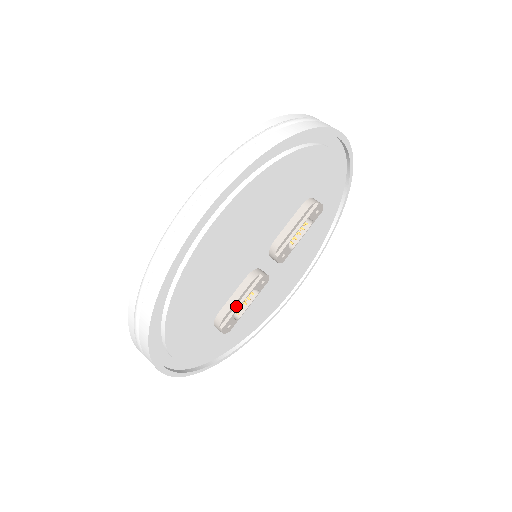
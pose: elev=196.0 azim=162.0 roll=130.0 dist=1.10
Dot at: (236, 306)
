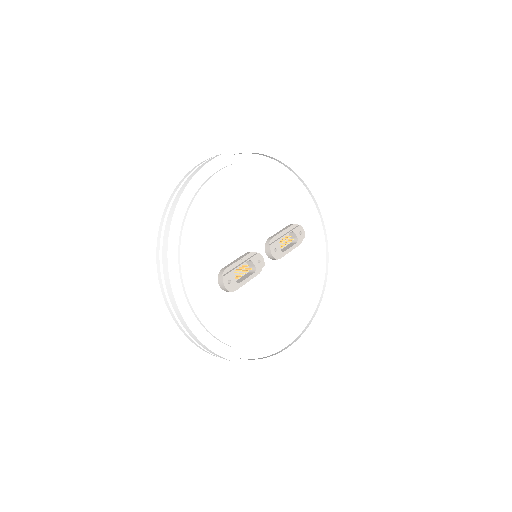
Dot at: (237, 266)
